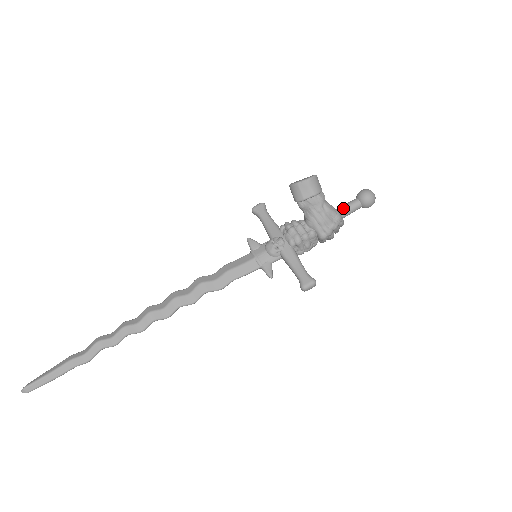
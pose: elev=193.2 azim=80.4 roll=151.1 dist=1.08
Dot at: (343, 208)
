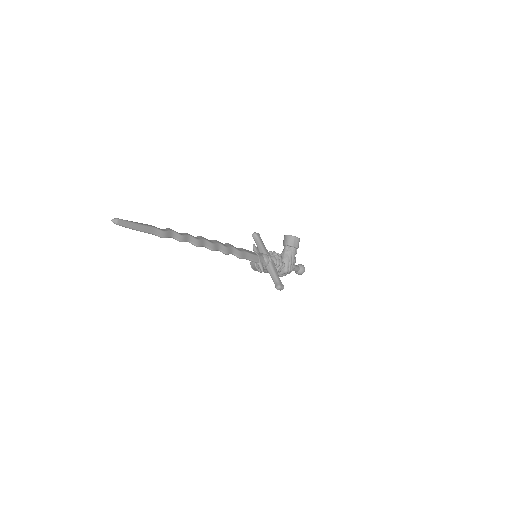
Dot at: occluded
